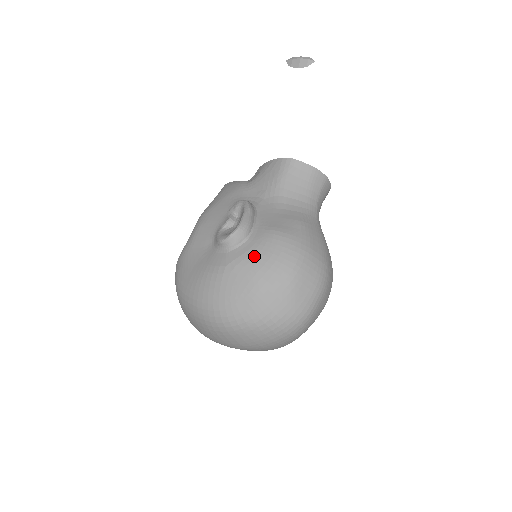
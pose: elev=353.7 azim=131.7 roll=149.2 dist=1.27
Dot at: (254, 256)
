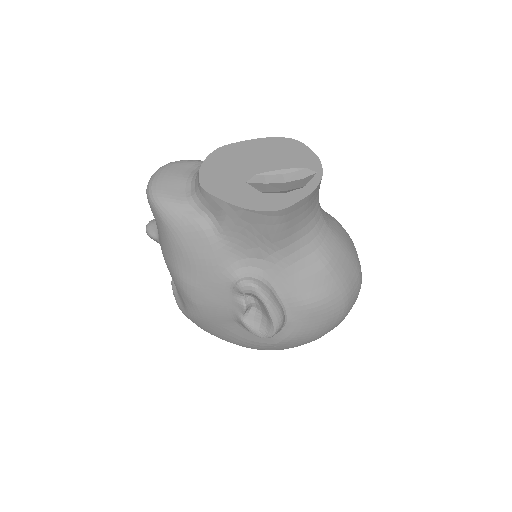
Dot at: (303, 332)
